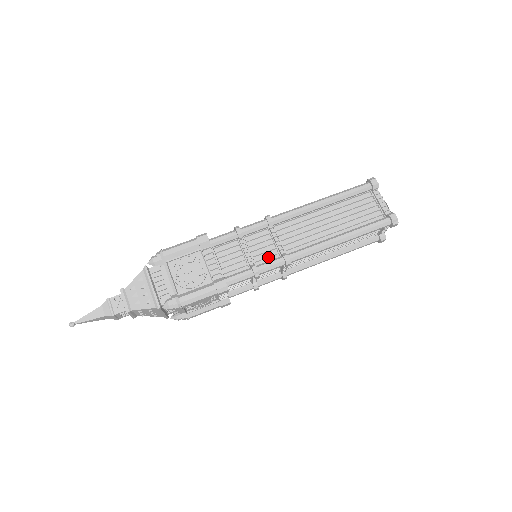
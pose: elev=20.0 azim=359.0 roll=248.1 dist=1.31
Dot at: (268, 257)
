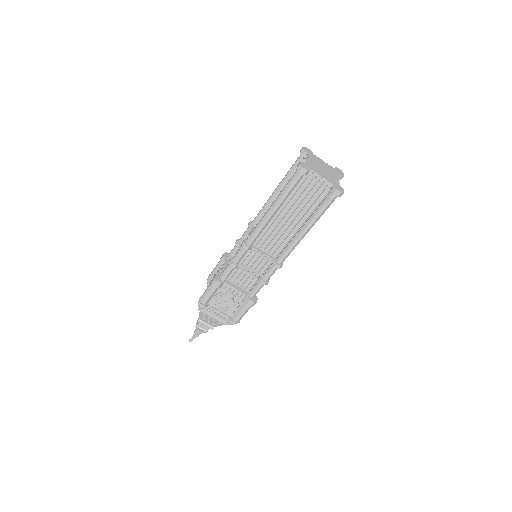
Dot at: occluded
